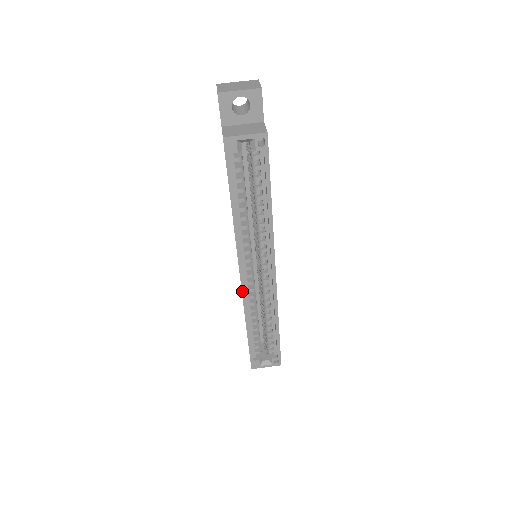
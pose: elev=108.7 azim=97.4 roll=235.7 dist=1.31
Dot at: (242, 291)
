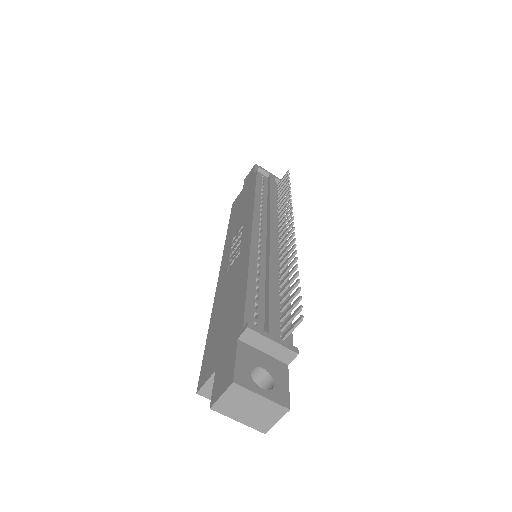
Dot at: occluded
